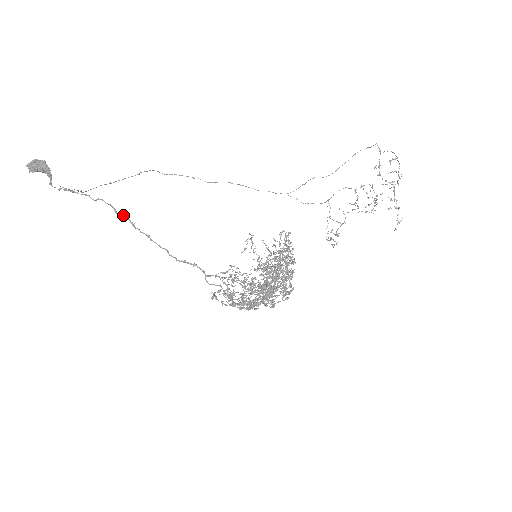
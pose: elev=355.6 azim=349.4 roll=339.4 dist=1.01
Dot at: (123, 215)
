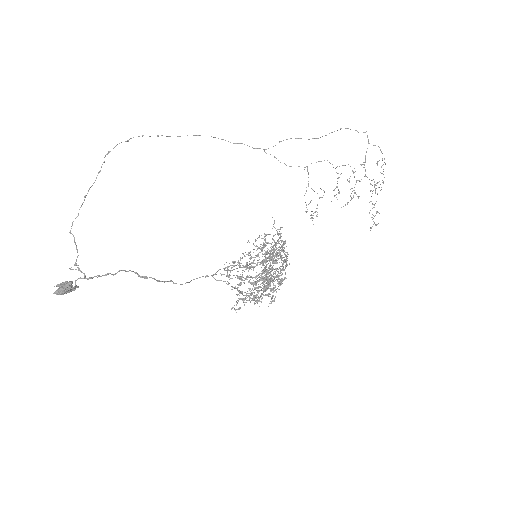
Dot at: (147, 277)
